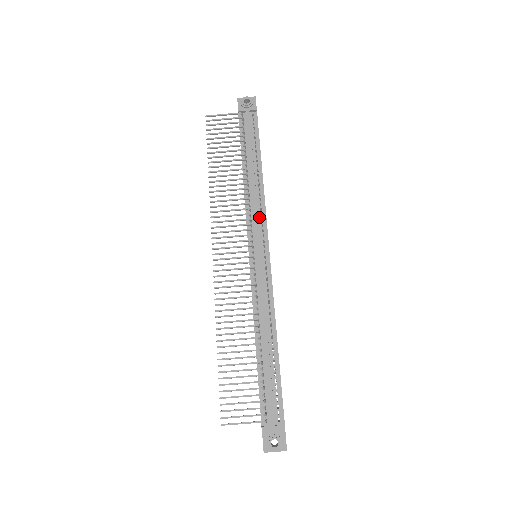
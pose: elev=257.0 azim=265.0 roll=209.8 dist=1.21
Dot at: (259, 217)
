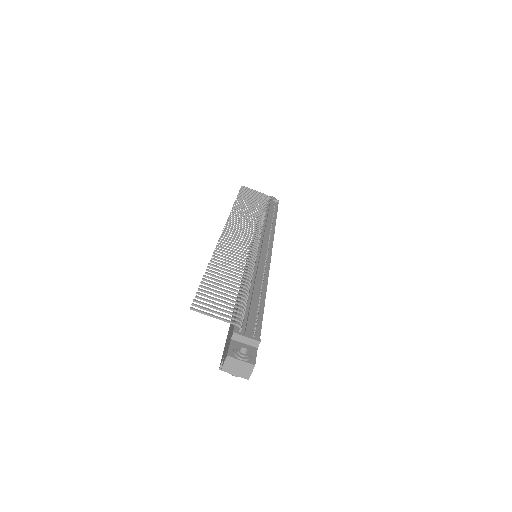
Dot at: (268, 235)
